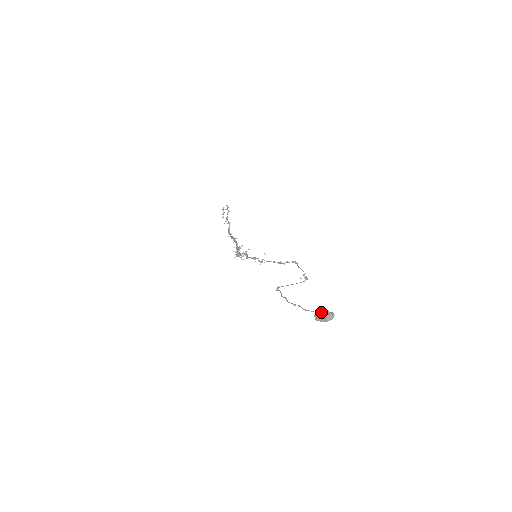
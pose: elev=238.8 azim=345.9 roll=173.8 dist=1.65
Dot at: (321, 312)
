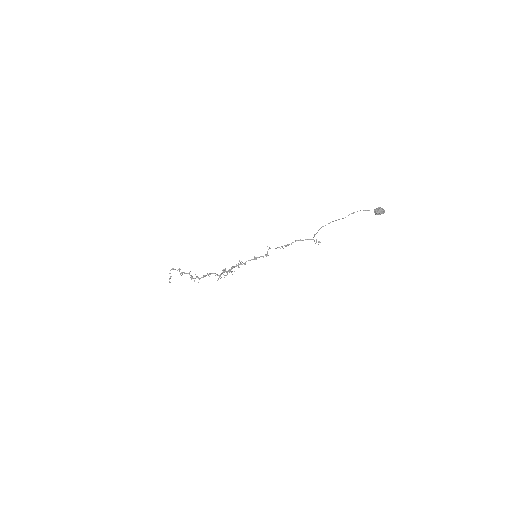
Dot at: (377, 208)
